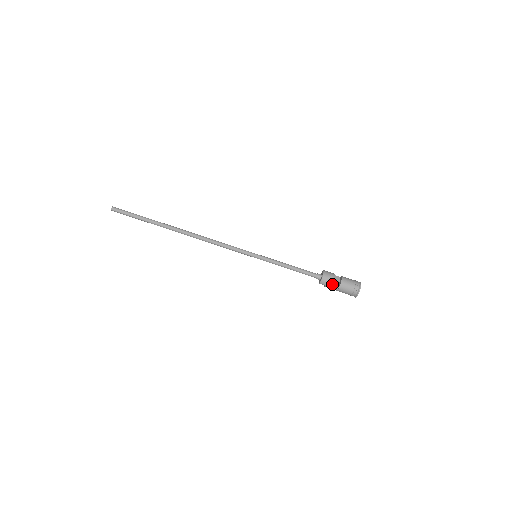
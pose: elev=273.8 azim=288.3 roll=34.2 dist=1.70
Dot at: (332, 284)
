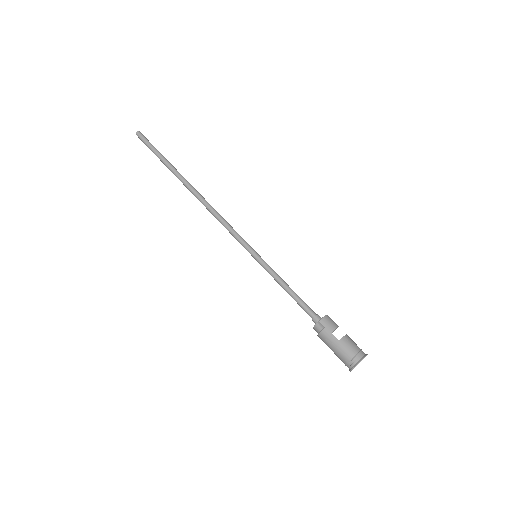
Dot at: occluded
